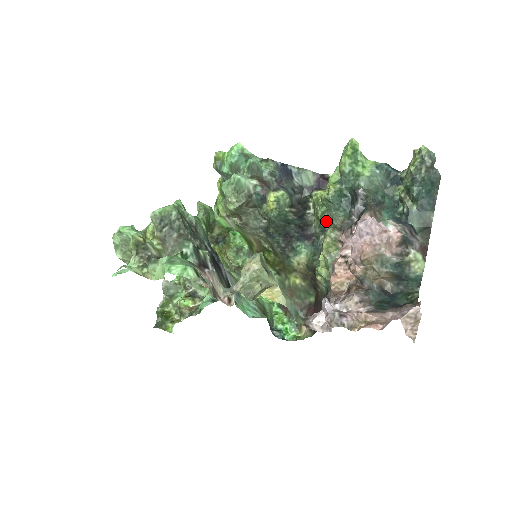
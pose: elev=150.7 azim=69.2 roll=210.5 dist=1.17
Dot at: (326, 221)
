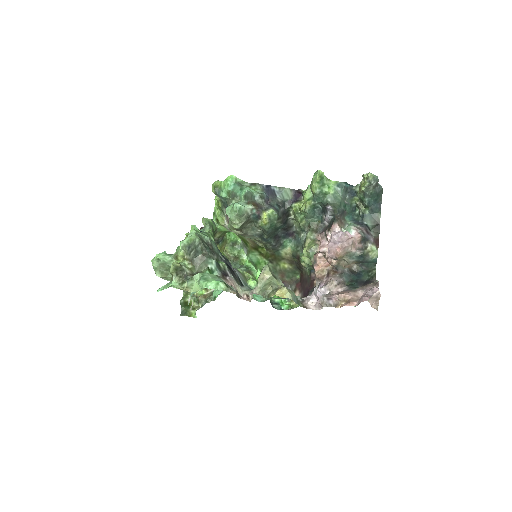
Dot at: (305, 225)
